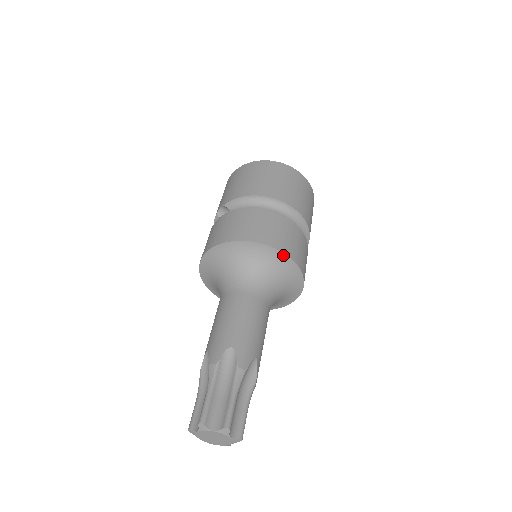
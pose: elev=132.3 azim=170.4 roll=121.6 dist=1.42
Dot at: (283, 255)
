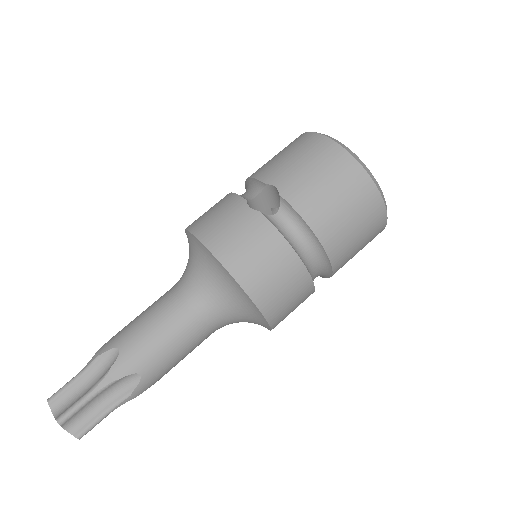
Dot at: (268, 324)
